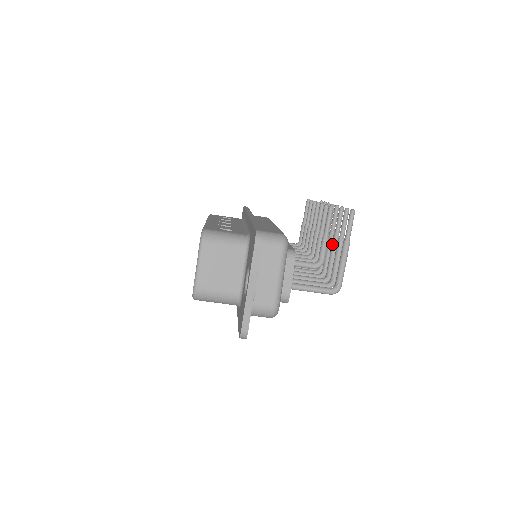
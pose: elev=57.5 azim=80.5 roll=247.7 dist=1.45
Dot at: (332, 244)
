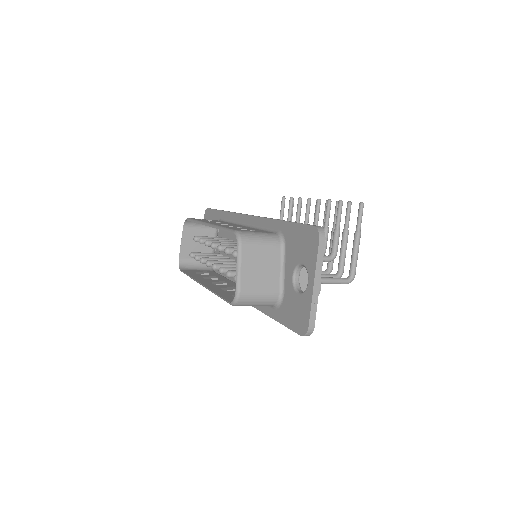
Dot at: (332, 237)
